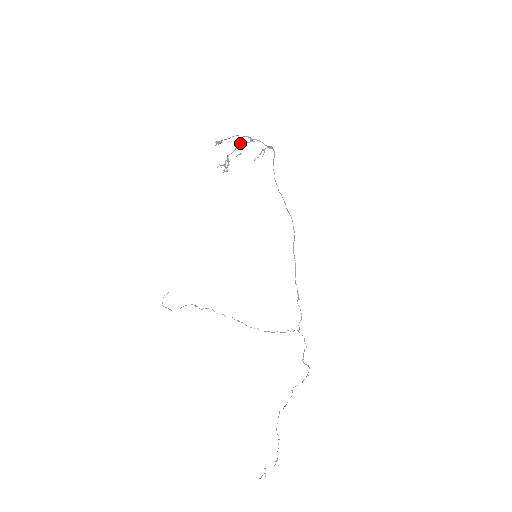
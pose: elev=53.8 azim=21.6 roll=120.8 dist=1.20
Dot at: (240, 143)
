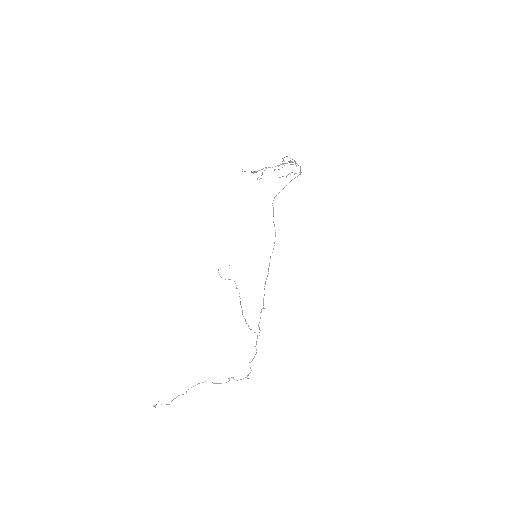
Dot at: (285, 163)
